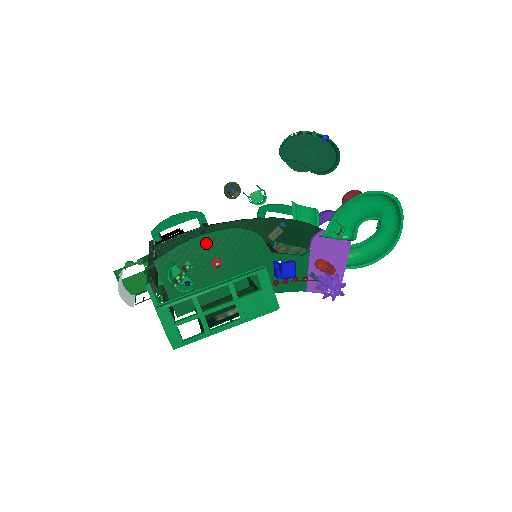
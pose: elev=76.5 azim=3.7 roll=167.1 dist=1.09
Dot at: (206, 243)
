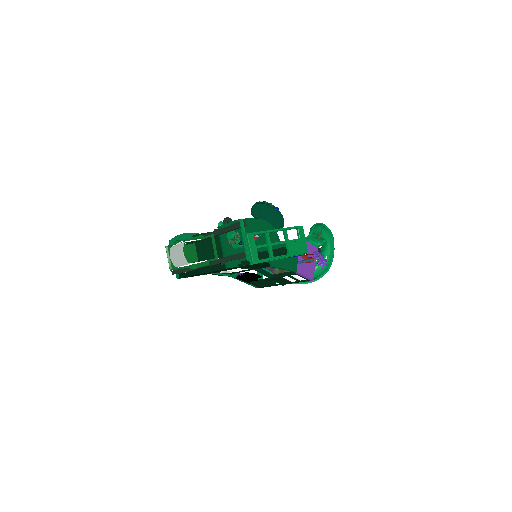
Dot at: (248, 224)
